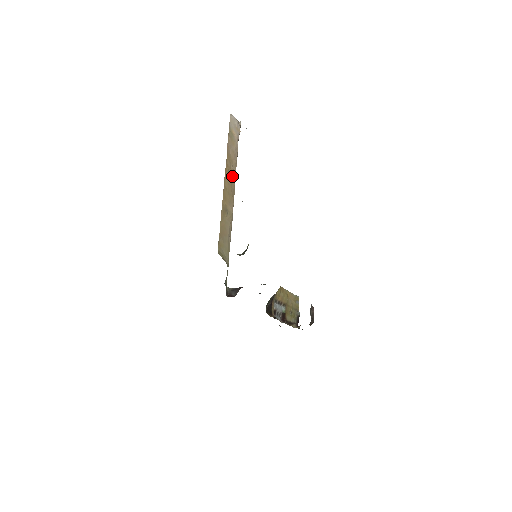
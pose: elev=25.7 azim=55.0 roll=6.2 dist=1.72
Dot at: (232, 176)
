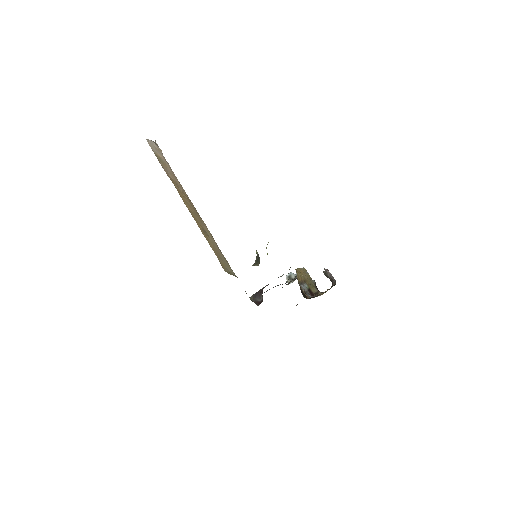
Dot at: (186, 197)
